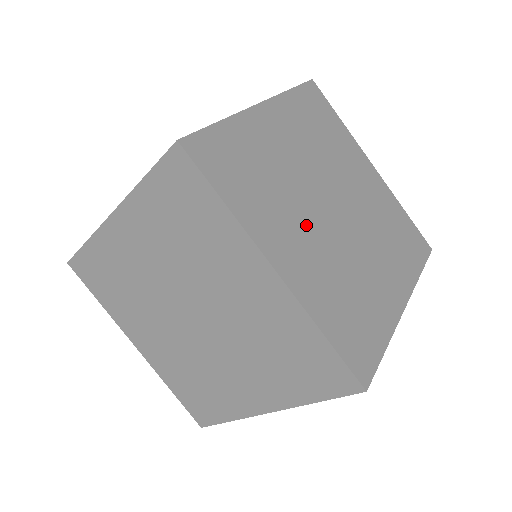
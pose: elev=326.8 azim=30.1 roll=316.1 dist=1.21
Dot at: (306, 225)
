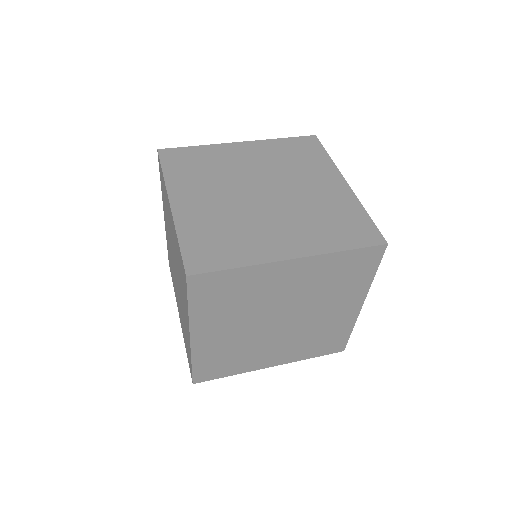
Dot at: (241, 325)
